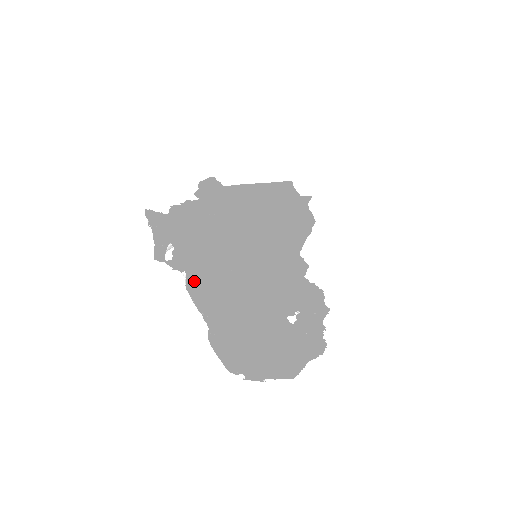
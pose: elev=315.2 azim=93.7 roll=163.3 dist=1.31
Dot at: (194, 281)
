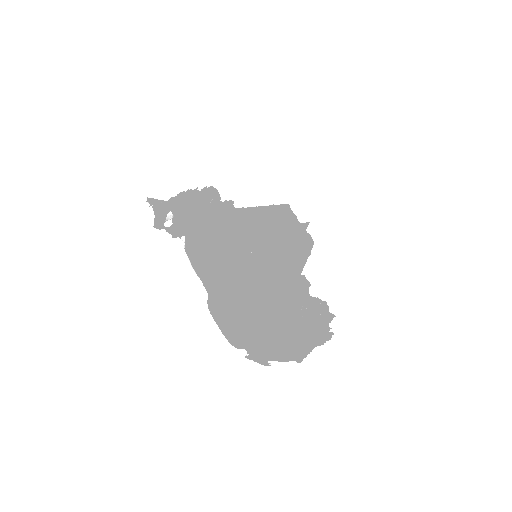
Dot at: (193, 249)
